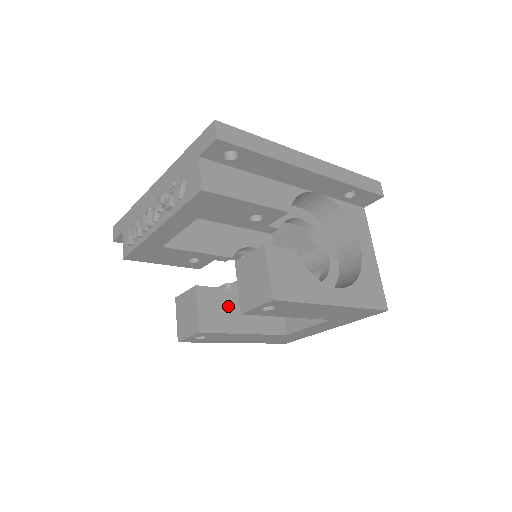
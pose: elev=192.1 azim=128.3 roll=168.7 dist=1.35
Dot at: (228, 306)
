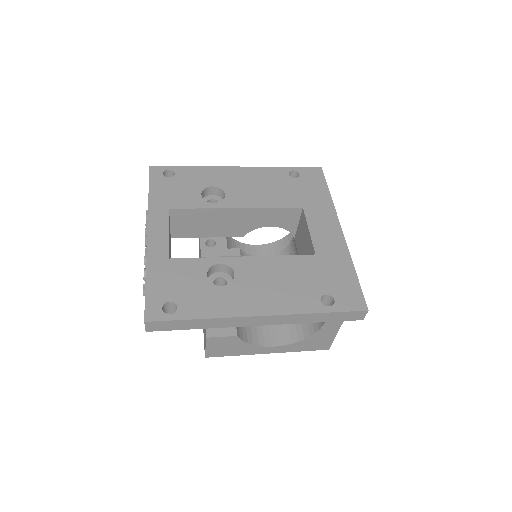
Dot at: occluded
